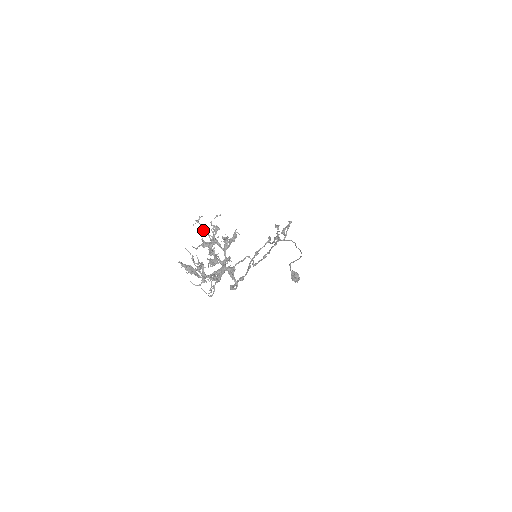
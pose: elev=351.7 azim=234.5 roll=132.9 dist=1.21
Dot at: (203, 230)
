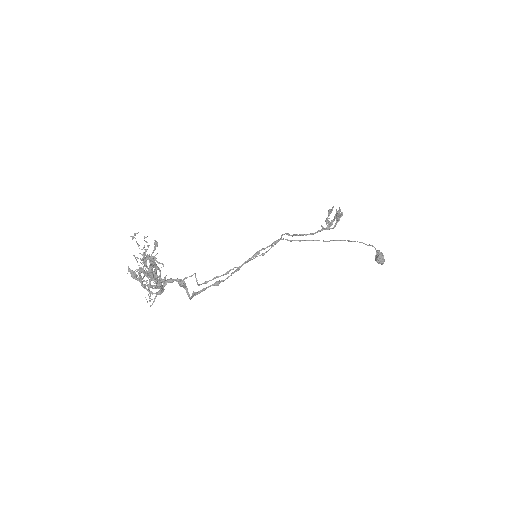
Dot at: (138, 246)
